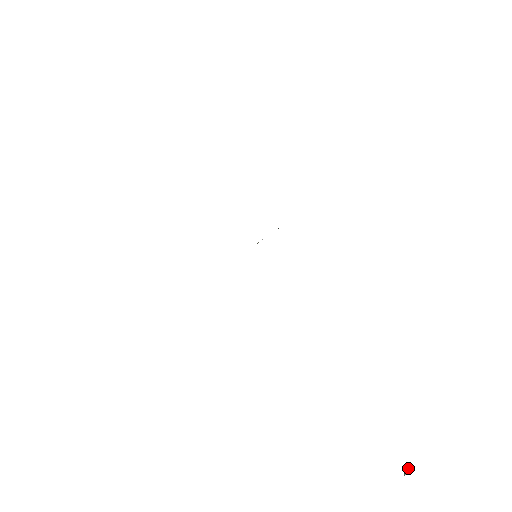
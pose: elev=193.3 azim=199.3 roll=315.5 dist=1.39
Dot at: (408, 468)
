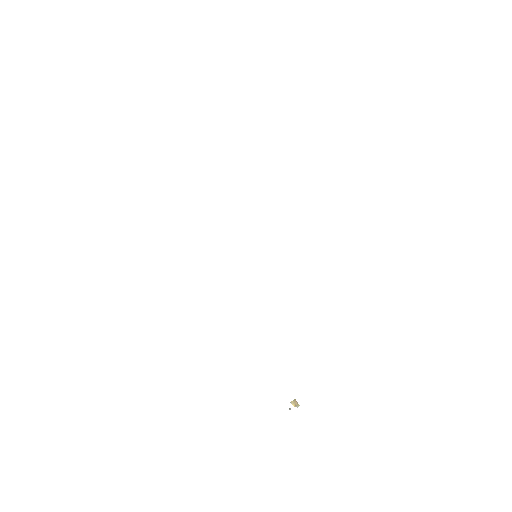
Dot at: (294, 403)
